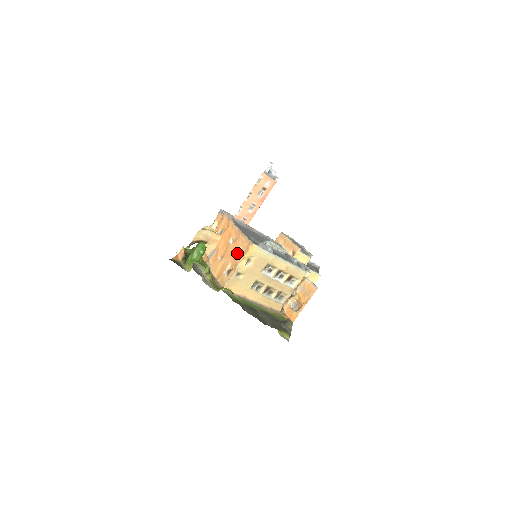
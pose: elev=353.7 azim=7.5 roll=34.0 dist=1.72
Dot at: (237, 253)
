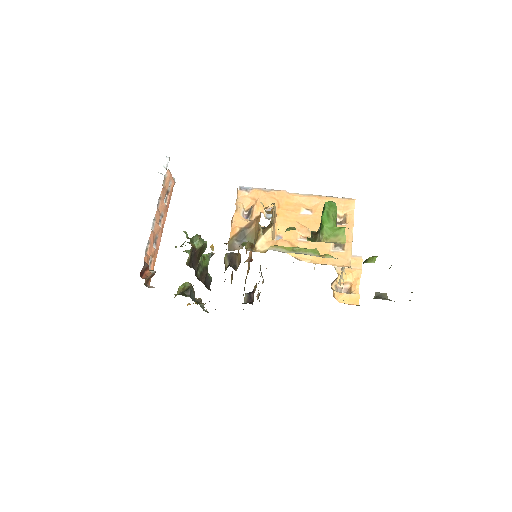
Dot at: occluded
